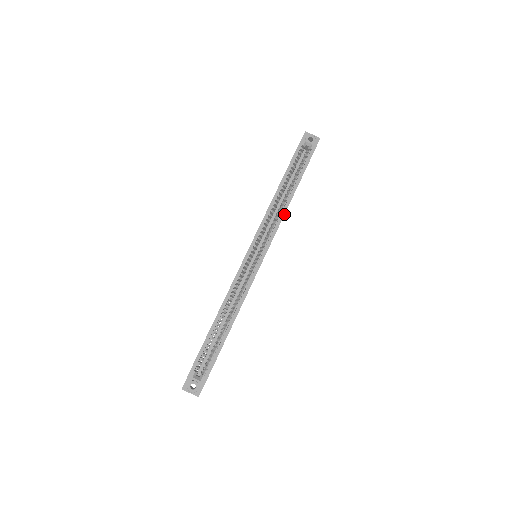
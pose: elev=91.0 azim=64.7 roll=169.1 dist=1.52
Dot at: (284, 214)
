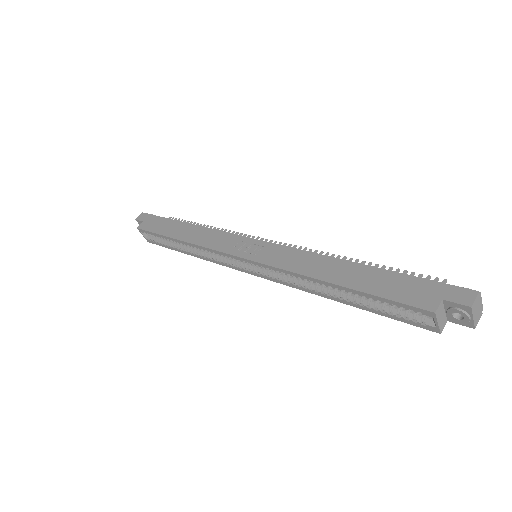
Dot at: occluded
